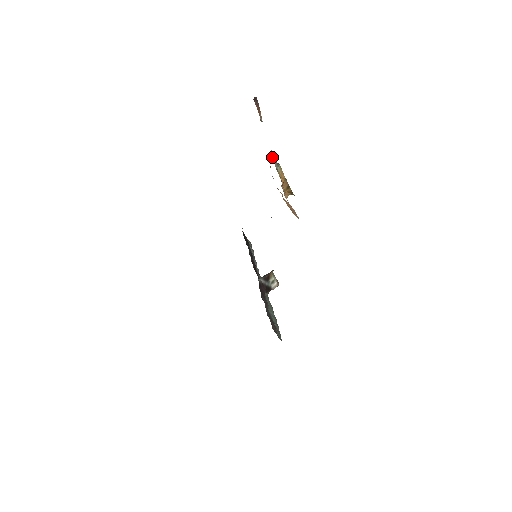
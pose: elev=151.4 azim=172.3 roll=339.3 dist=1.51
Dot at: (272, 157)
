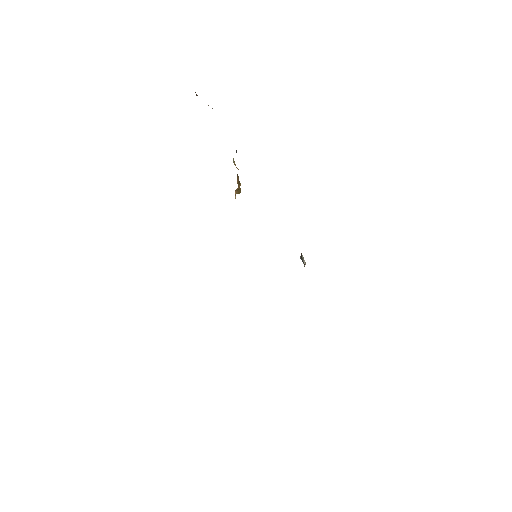
Dot at: occluded
